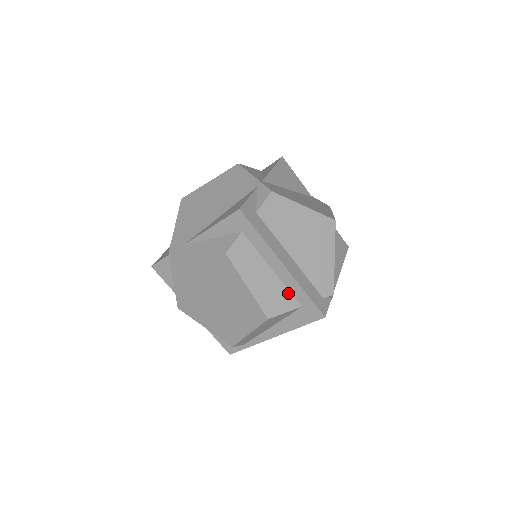
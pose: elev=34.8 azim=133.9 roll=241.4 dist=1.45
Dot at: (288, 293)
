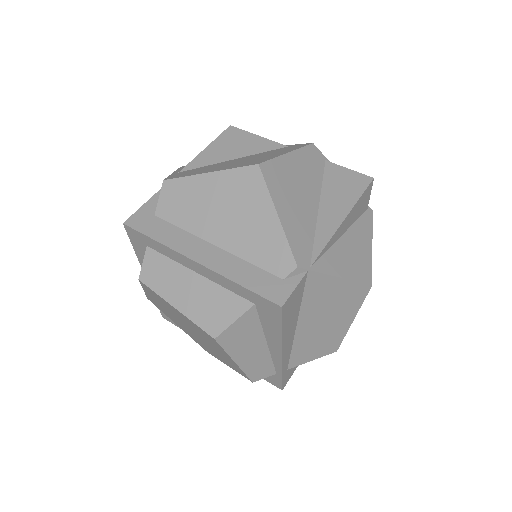
Dot at: (228, 294)
